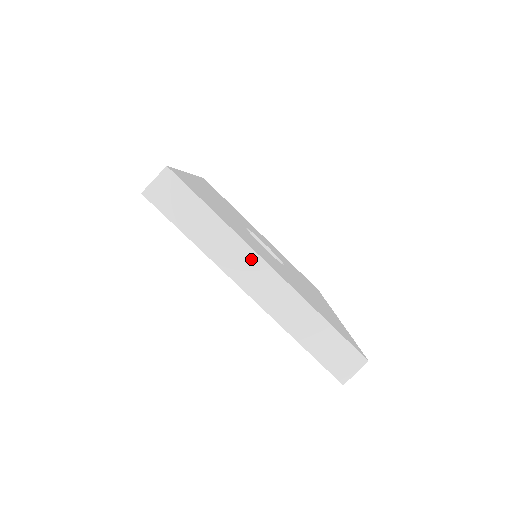
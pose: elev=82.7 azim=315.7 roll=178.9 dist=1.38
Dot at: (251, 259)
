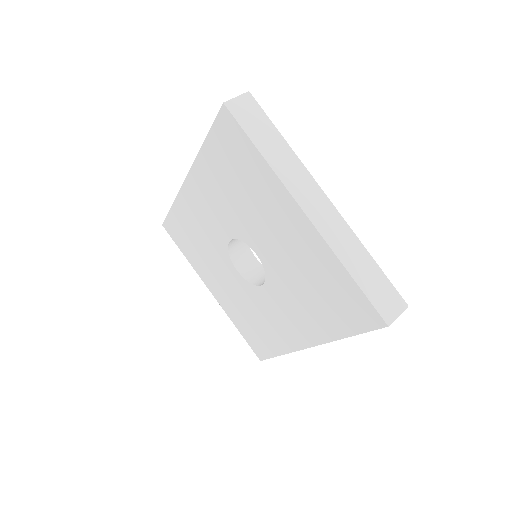
Dot at: (312, 186)
